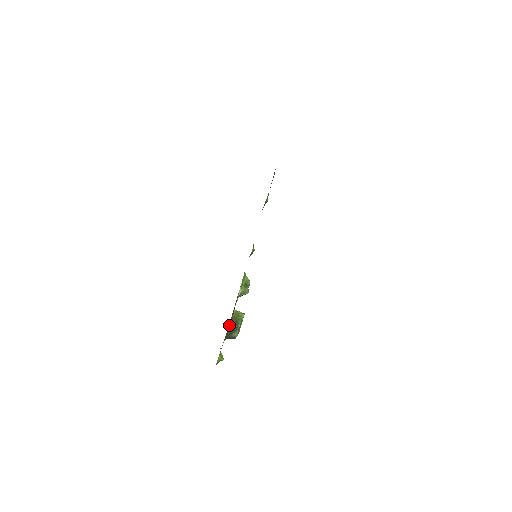
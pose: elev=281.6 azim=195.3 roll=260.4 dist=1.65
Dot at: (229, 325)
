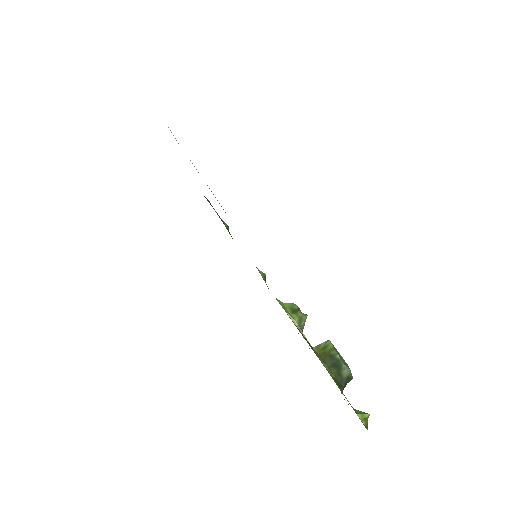
Dot at: occluded
